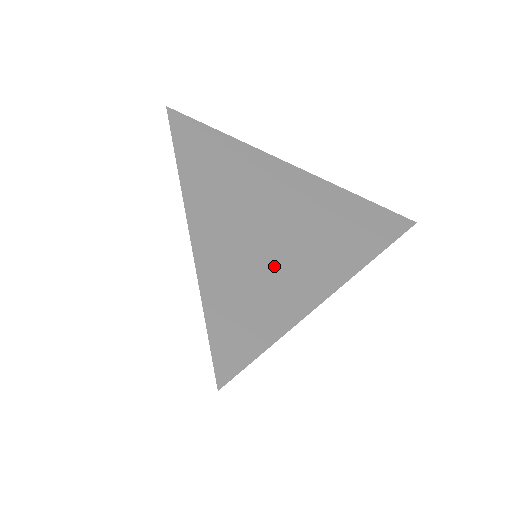
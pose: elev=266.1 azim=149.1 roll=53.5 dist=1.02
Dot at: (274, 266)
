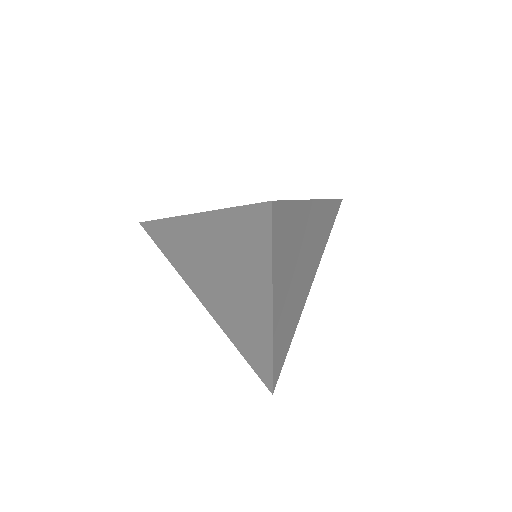
Dot at: occluded
